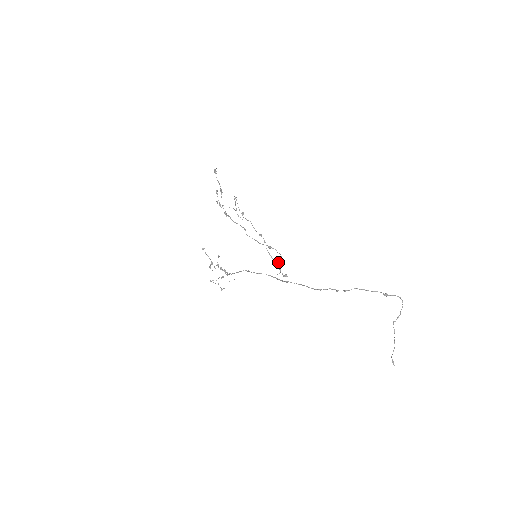
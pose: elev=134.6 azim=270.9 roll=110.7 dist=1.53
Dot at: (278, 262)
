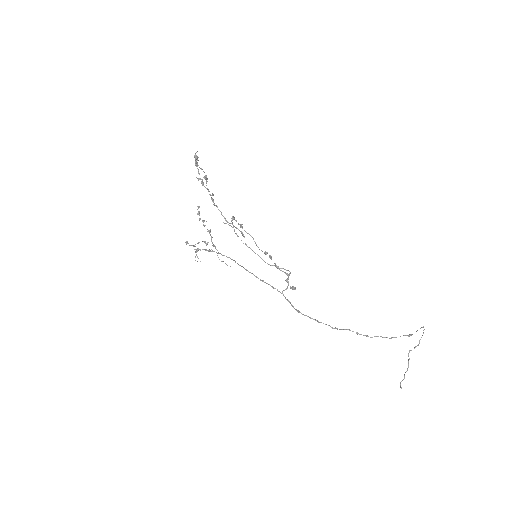
Dot at: occluded
